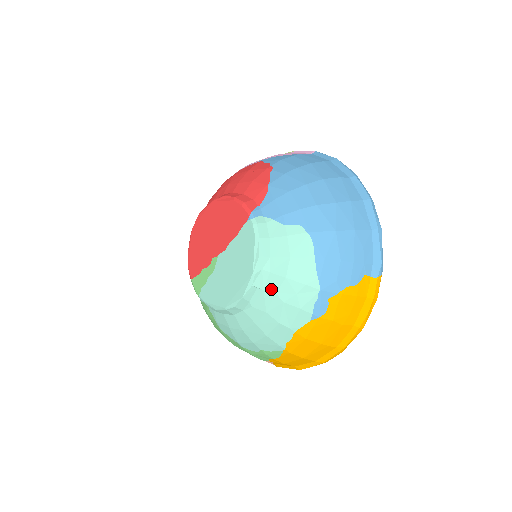
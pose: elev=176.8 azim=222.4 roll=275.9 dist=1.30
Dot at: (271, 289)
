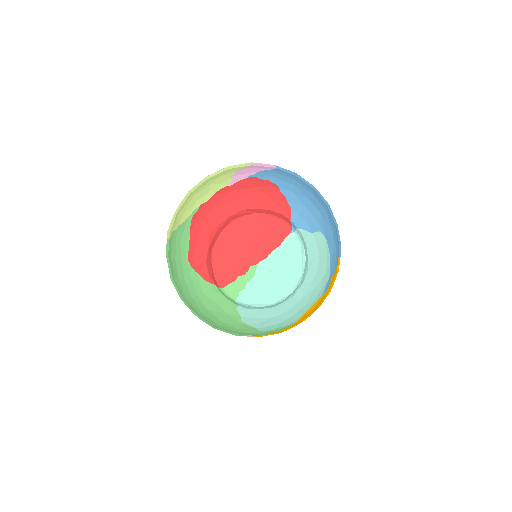
Dot at: (308, 281)
